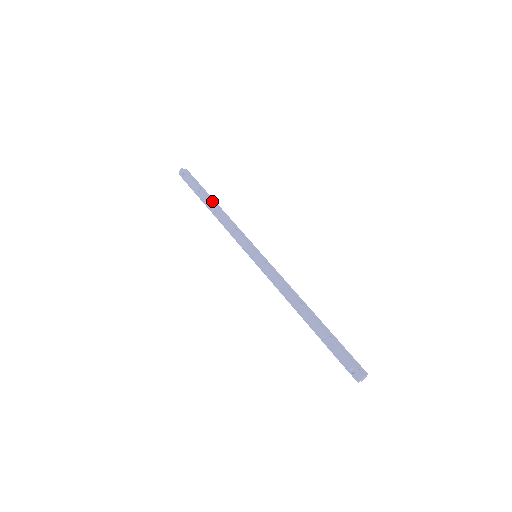
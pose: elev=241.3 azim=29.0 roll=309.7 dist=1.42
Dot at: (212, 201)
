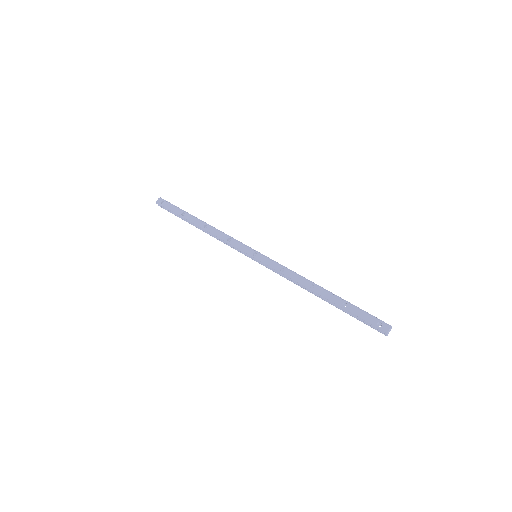
Dot at: (198, 220)
